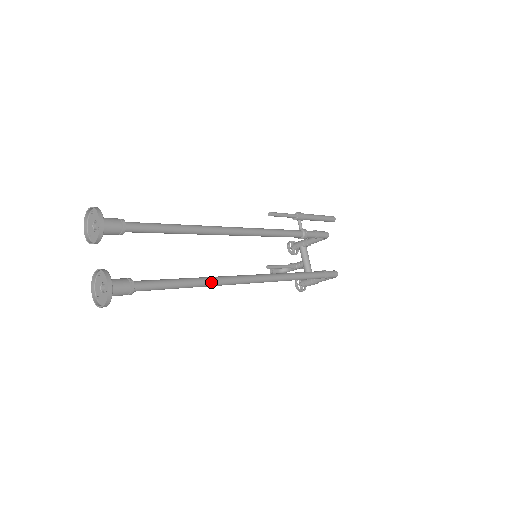
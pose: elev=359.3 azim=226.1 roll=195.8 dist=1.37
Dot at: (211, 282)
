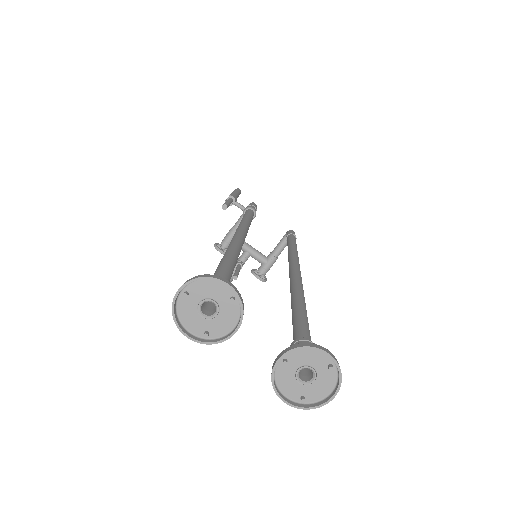
Dot at: (302, 291)
